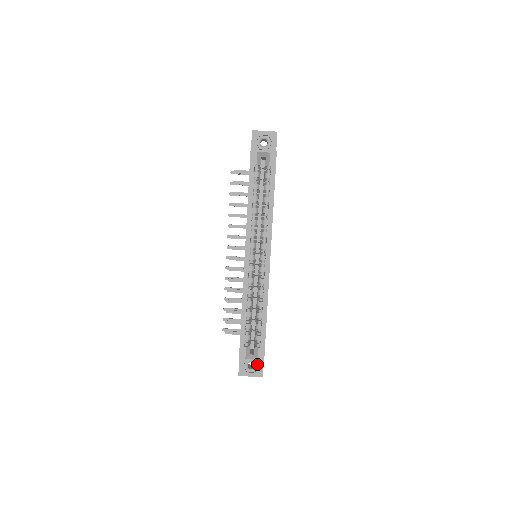
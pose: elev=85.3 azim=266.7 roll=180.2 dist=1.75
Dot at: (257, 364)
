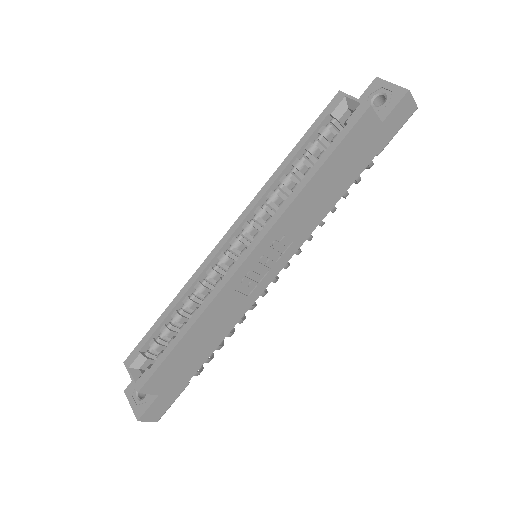
Dot at: (147, 397)
